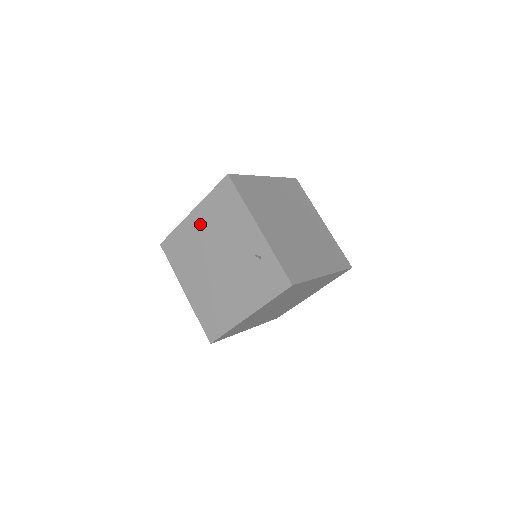
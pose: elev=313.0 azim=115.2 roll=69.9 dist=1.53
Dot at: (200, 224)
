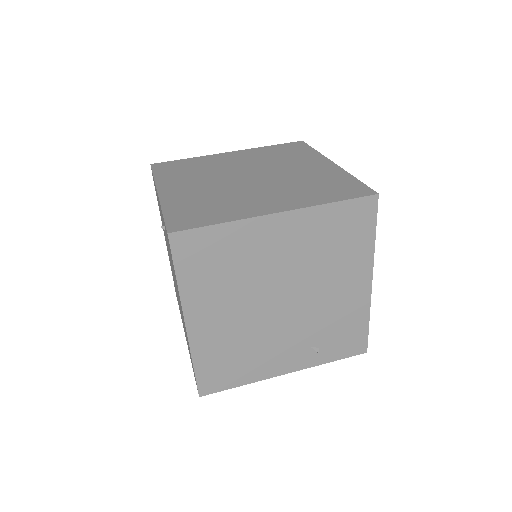
Dot at: occluded
